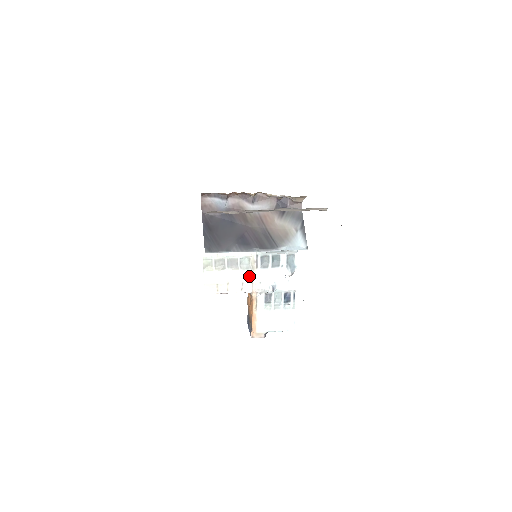
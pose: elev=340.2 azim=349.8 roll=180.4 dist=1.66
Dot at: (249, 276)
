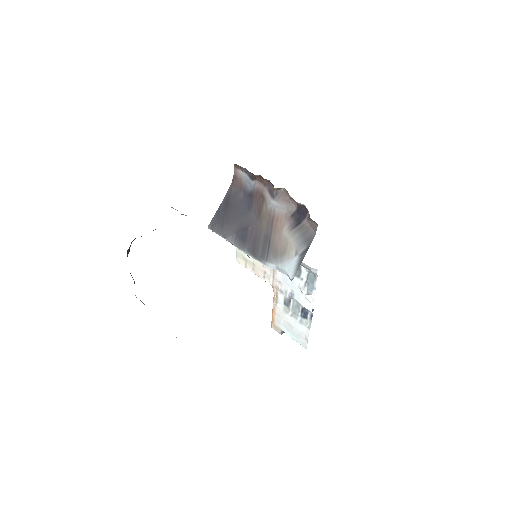
Dot at: (271, 269)
